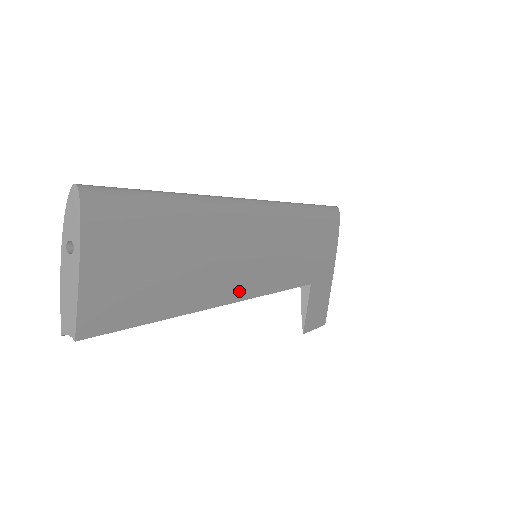
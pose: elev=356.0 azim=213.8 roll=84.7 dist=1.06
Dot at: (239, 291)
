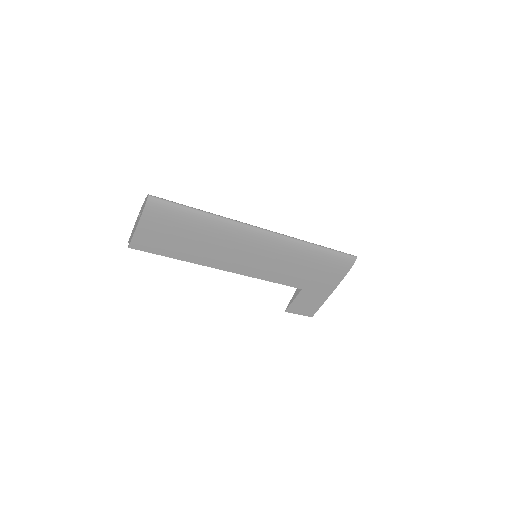
Dot at: (231, 267)
